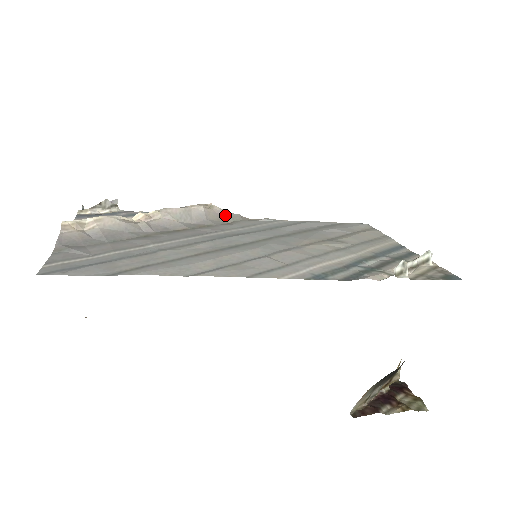
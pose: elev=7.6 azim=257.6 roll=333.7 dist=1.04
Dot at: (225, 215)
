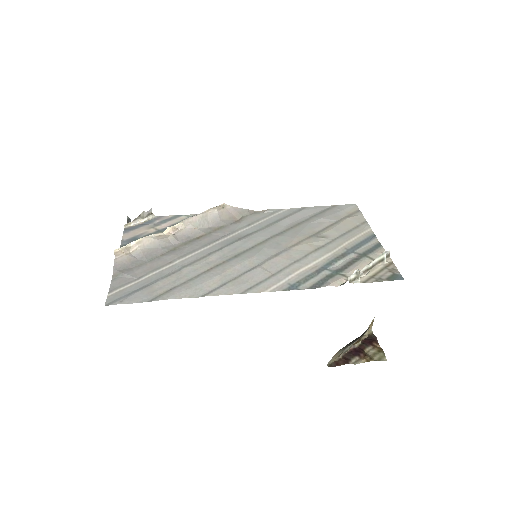
Dot at: (235, 212)
